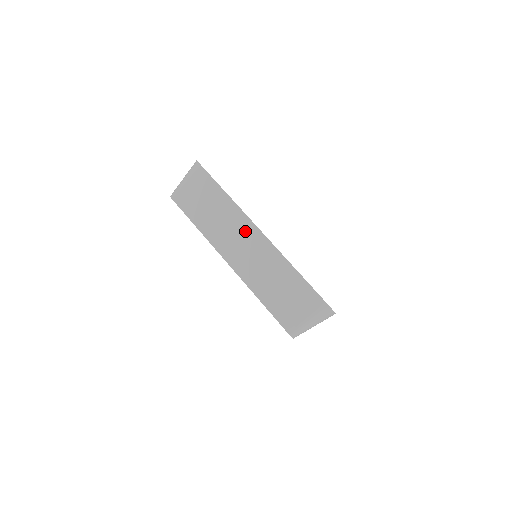
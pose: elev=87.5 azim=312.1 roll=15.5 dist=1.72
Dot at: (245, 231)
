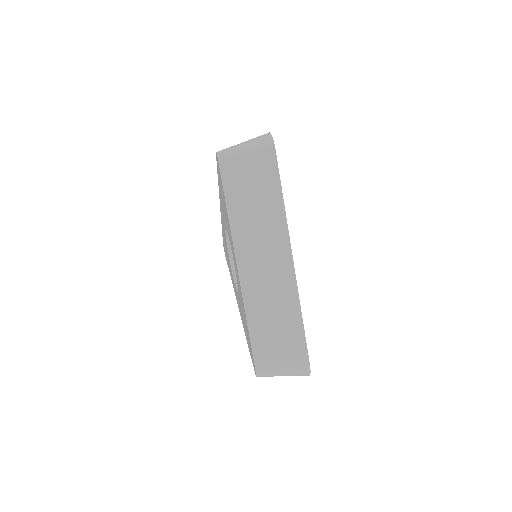
Dot at: (277, 251)
